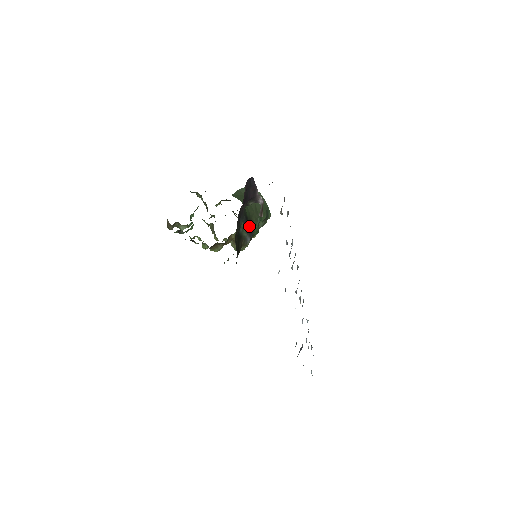
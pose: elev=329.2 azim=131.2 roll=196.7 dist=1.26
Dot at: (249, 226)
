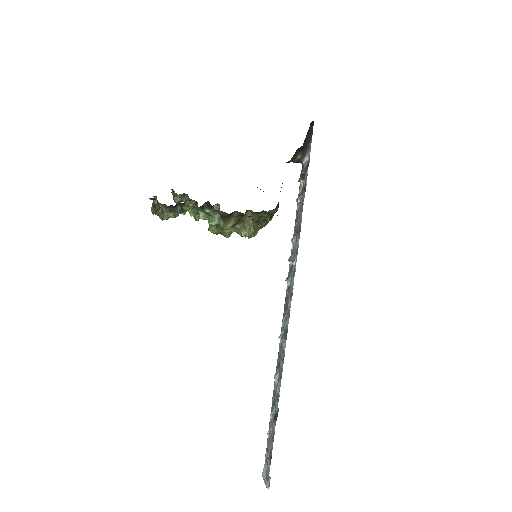
Dot at: occluded
